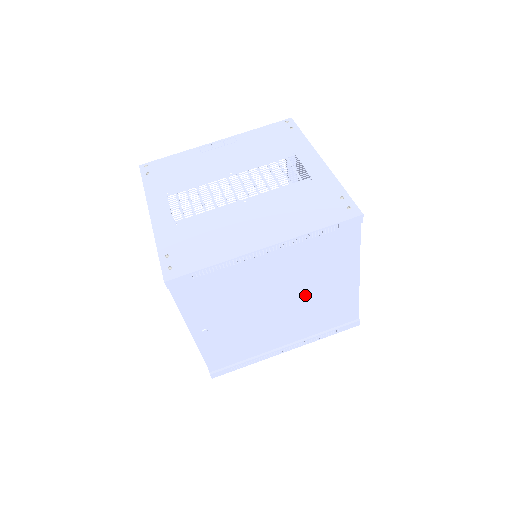
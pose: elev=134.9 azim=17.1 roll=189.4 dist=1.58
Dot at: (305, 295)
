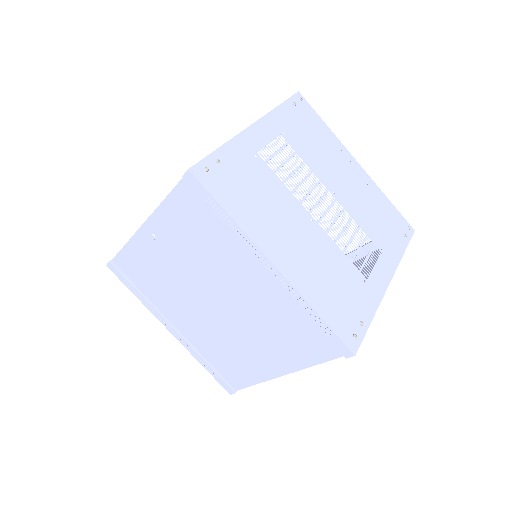
Dot at: (238, 327)
